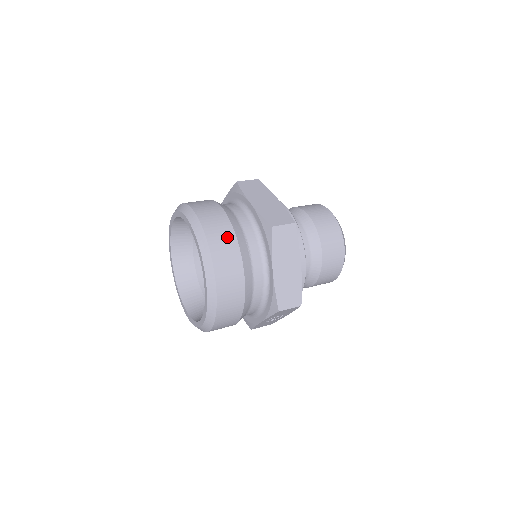
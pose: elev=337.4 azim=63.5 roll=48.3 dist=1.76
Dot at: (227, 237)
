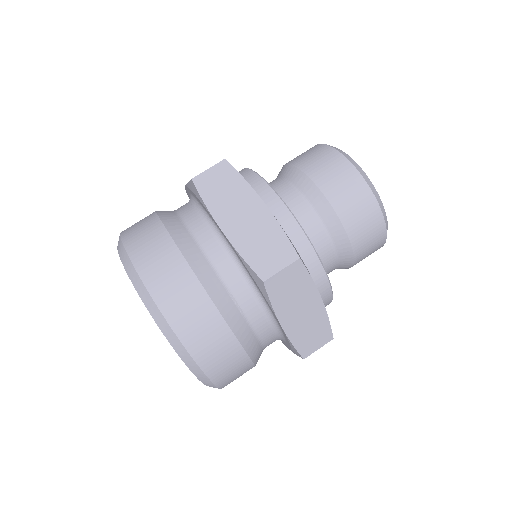
Dot at: (200, 310)
